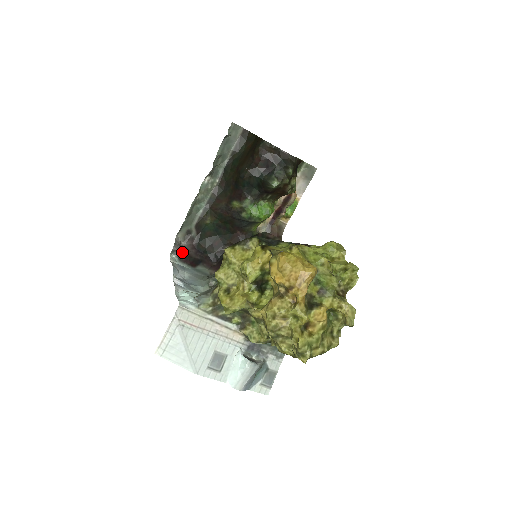
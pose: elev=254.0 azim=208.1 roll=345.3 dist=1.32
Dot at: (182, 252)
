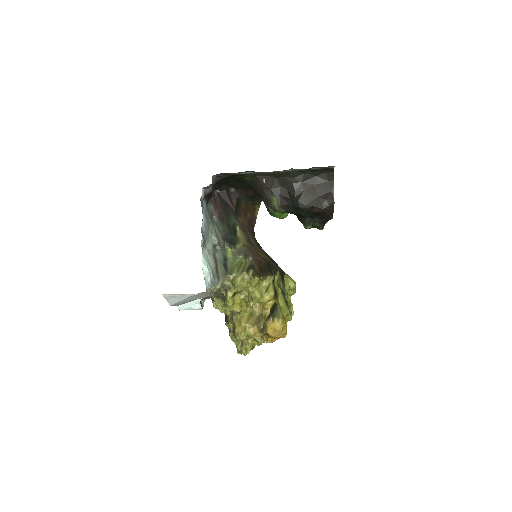
Dot at: occluded
